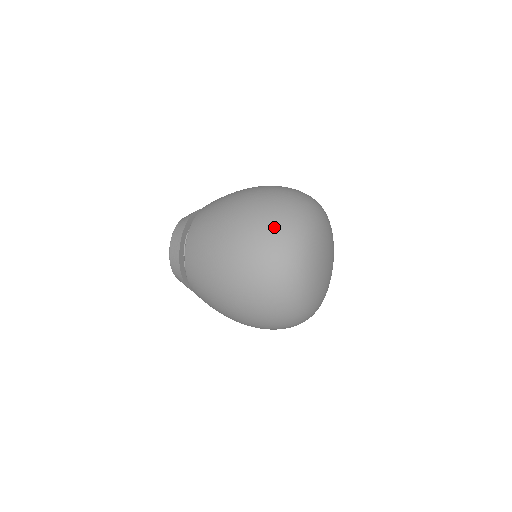
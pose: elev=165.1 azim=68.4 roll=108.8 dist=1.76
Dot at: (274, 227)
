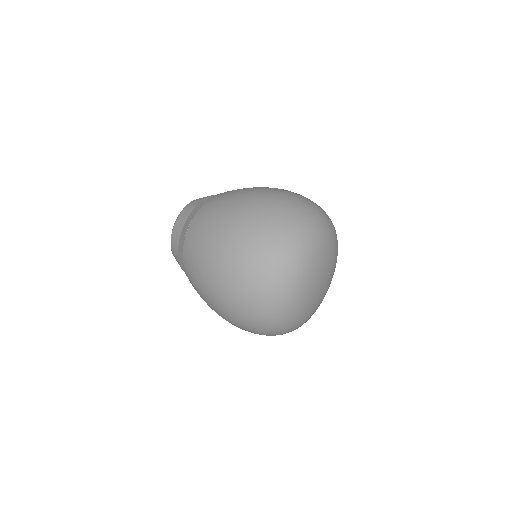
Dot at: (268, 251)
